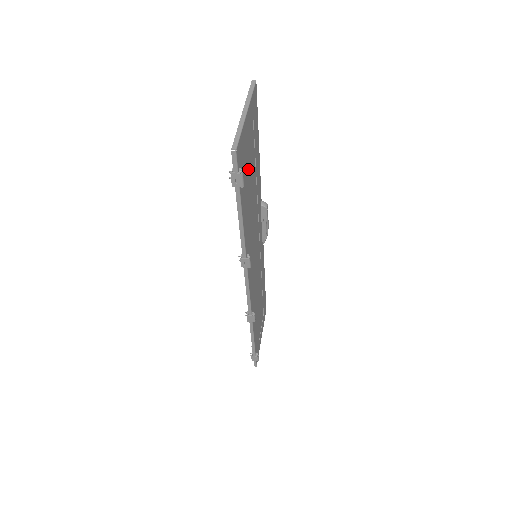
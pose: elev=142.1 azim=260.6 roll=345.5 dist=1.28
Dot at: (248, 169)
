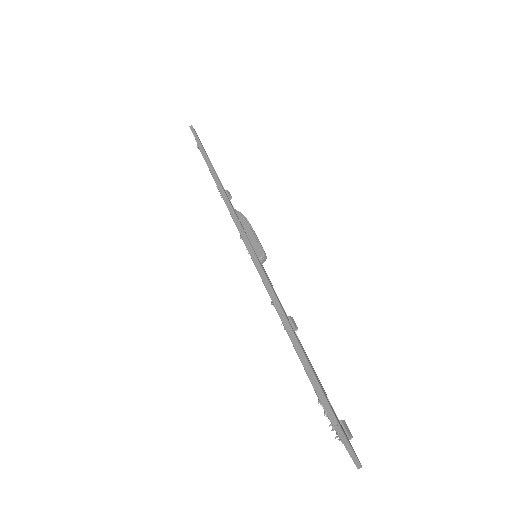
Dot at: occluded
